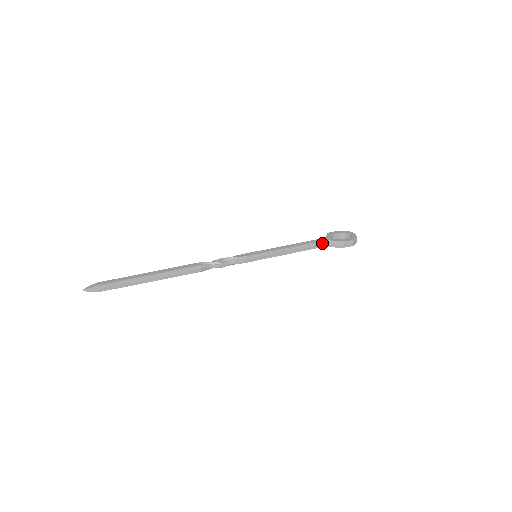
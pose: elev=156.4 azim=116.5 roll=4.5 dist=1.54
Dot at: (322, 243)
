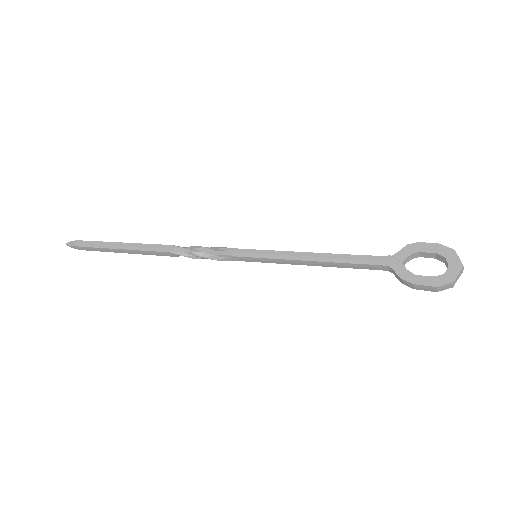
Dot at: (377, 266)
